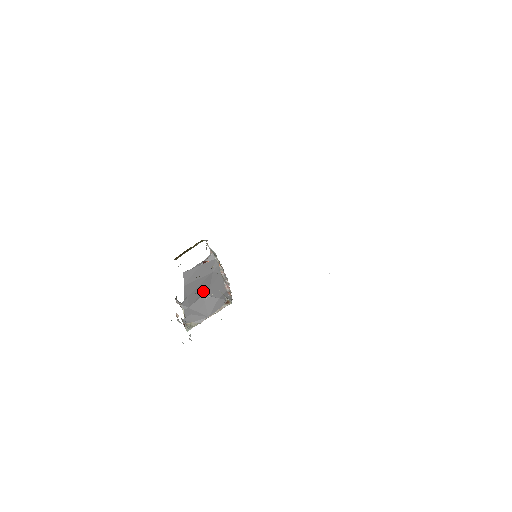
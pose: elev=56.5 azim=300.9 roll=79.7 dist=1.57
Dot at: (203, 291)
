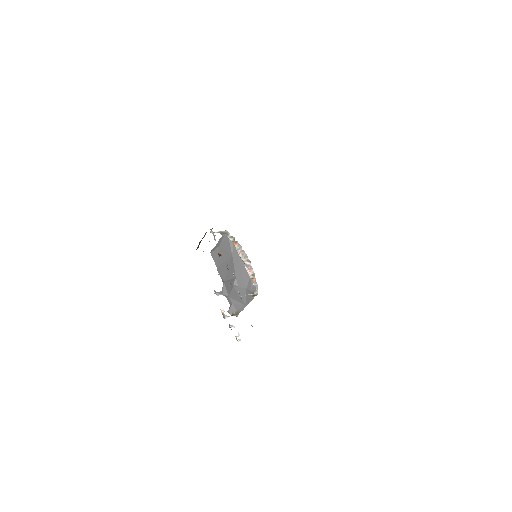
Dot at: (232, 282)
